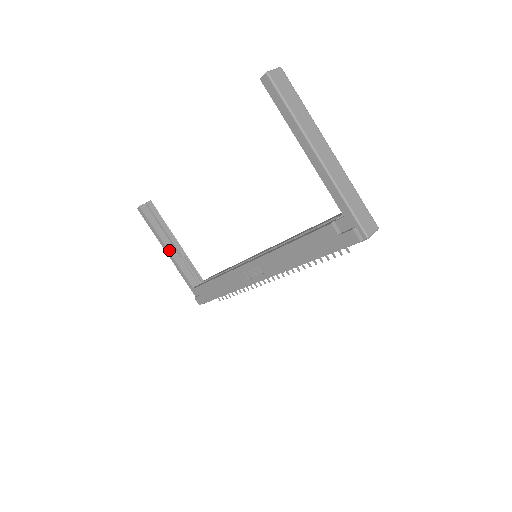
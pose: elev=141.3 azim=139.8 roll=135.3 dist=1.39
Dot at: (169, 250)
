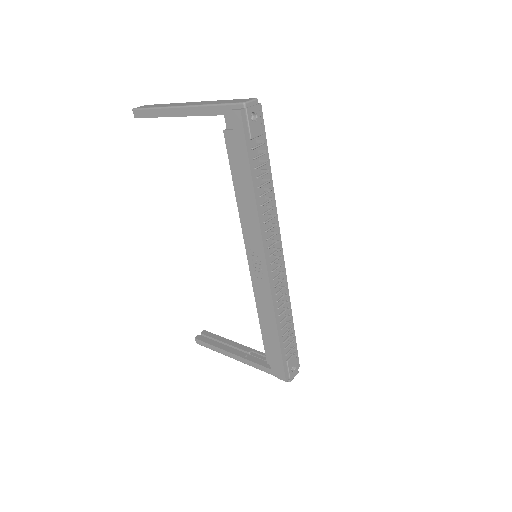
Dot at: (233, 353)
